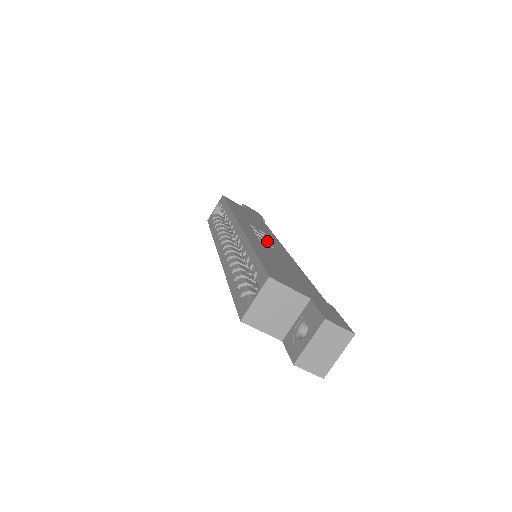
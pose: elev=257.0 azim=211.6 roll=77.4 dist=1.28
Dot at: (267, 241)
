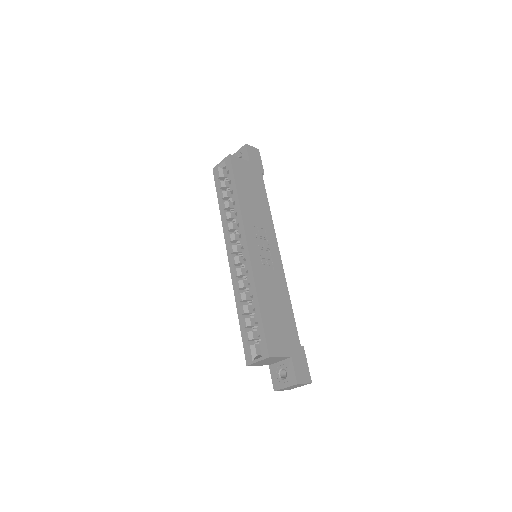
Dot at: (267, 256)
